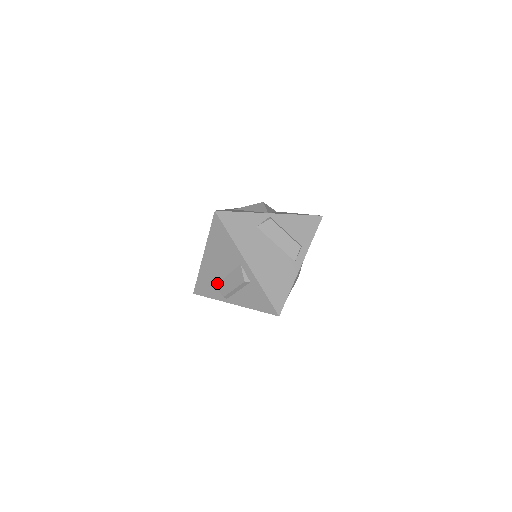
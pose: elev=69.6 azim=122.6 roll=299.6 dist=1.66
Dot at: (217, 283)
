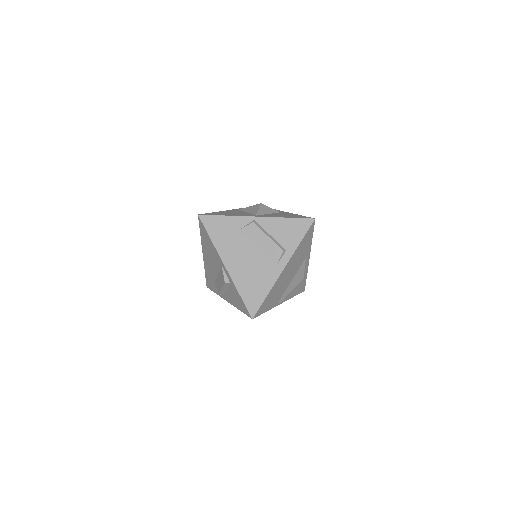
Dot at: (215, 280)
